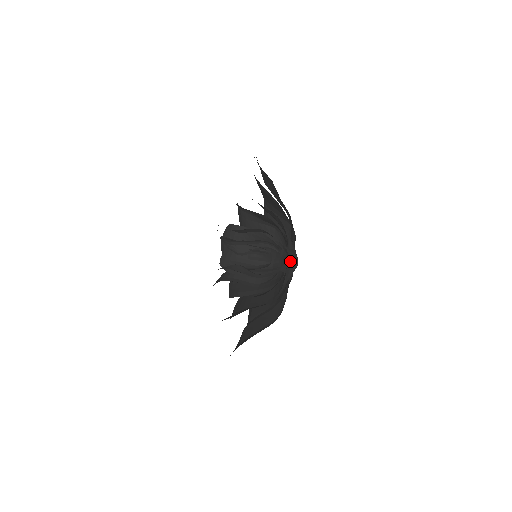
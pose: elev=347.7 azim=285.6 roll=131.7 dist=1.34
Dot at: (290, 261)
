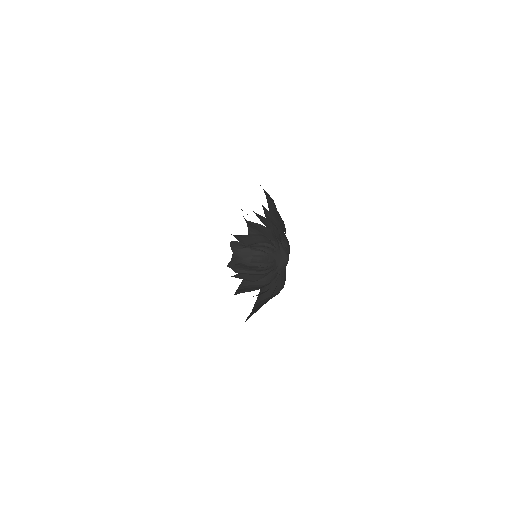
Dot at: (281, 254)
